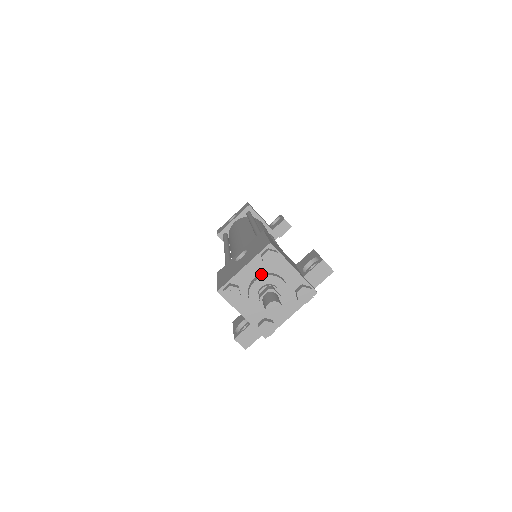
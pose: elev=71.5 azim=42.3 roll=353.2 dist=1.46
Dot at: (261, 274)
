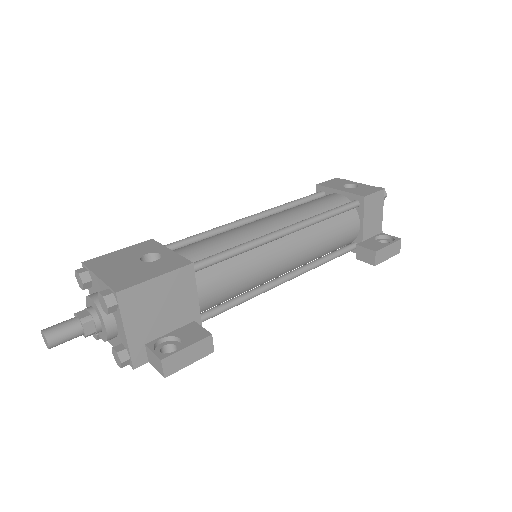
Dot at: occluded
